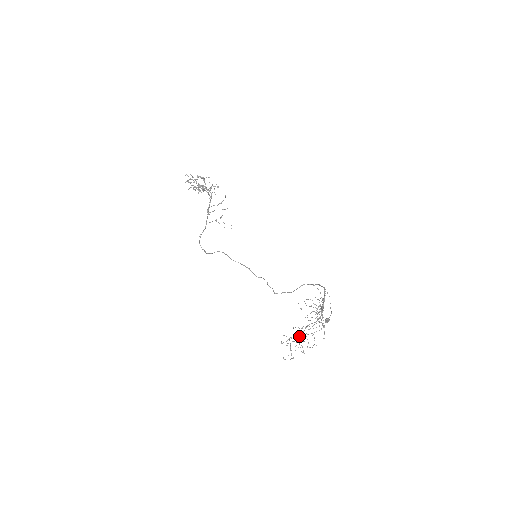
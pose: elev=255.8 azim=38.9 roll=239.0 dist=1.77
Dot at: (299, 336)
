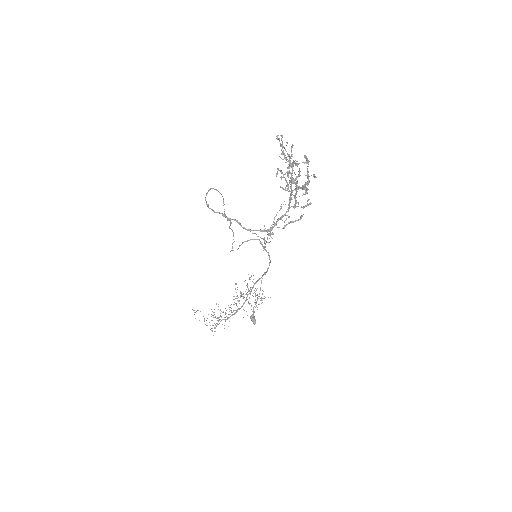
Dot at: occluded
